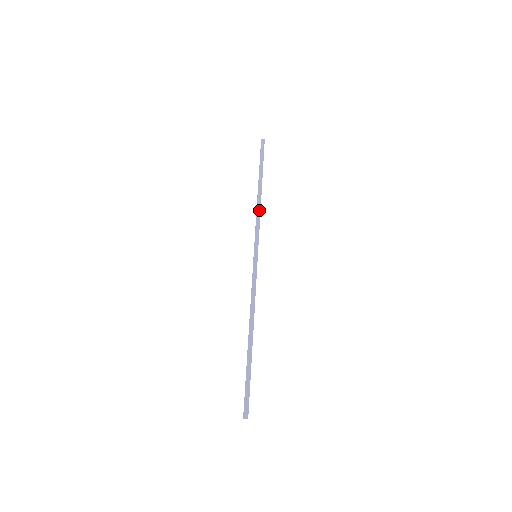
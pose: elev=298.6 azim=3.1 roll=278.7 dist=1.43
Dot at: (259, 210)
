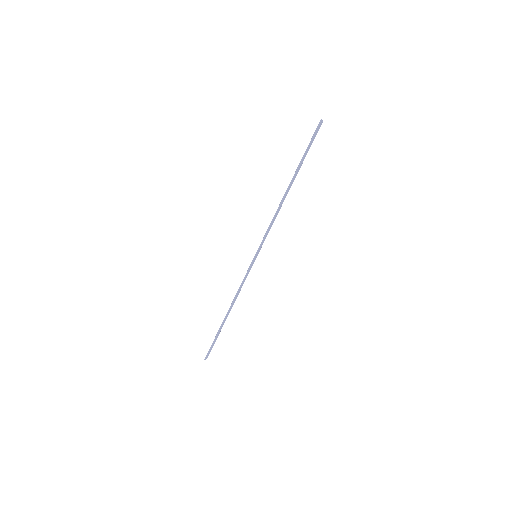
Dot at: occluded
